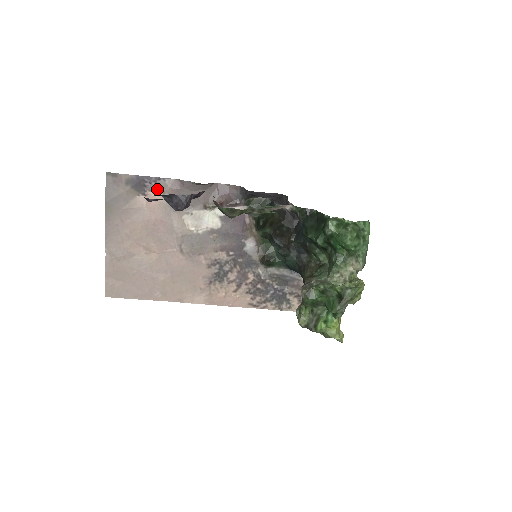
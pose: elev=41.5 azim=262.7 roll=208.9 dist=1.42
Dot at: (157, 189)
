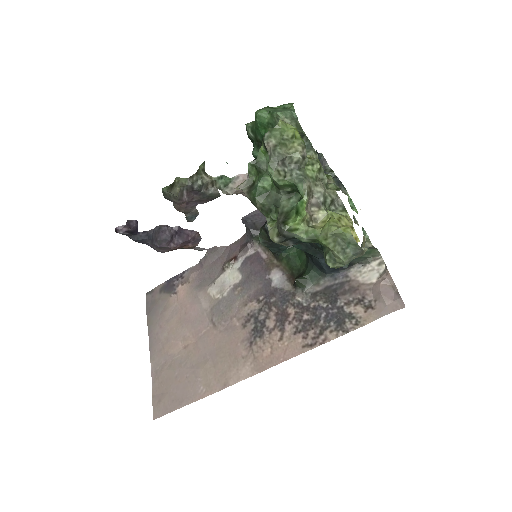
Dot at: (183, 282)
